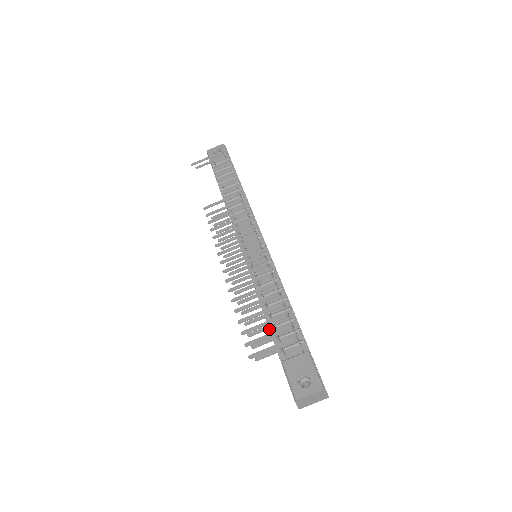
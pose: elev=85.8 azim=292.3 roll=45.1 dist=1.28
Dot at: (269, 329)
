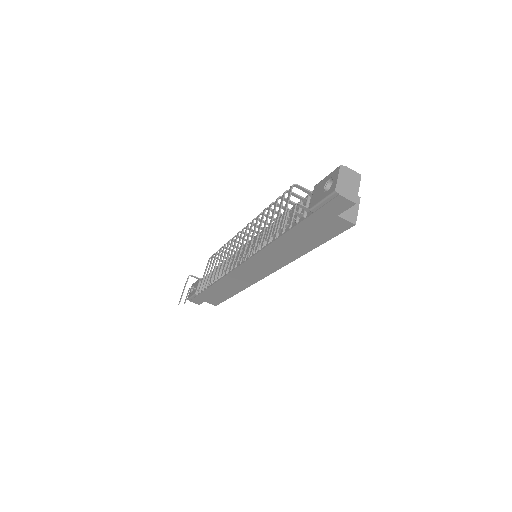
Dot at: (289, 230)
